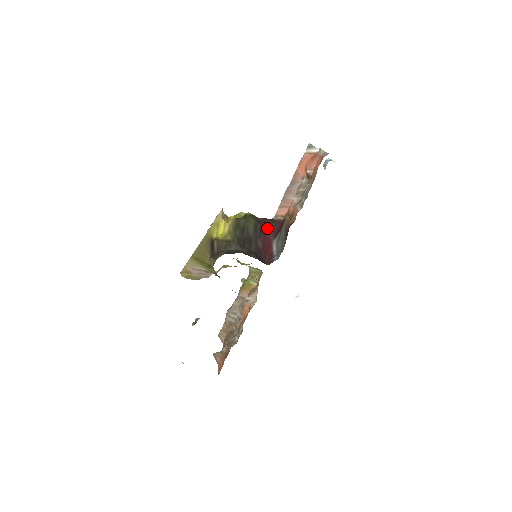
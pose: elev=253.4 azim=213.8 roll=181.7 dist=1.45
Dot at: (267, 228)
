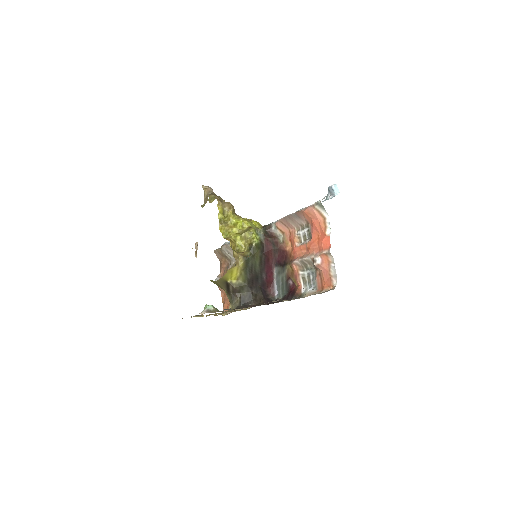
Dot at: (270, 256)
